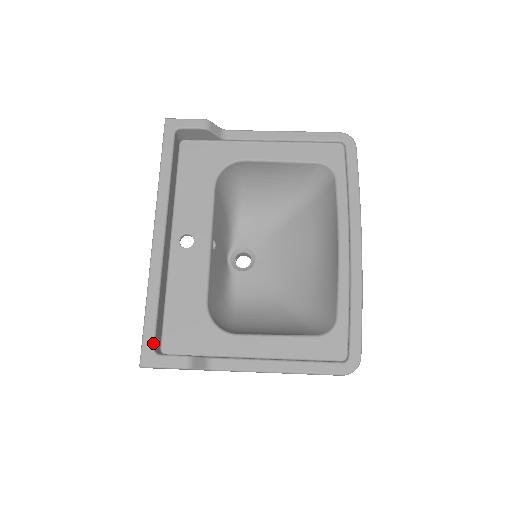
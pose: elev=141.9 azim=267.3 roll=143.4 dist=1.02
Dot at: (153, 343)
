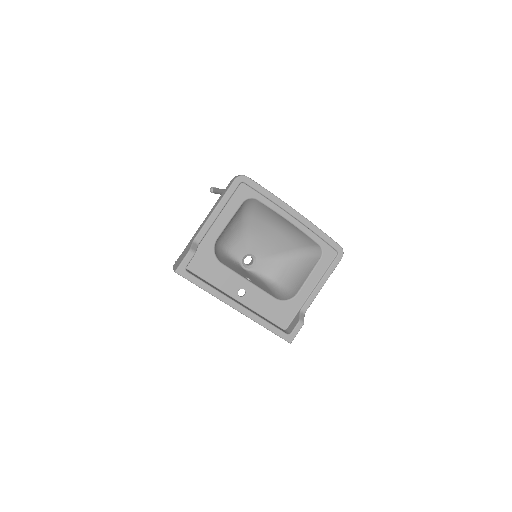
Dot at: (285, 334)
